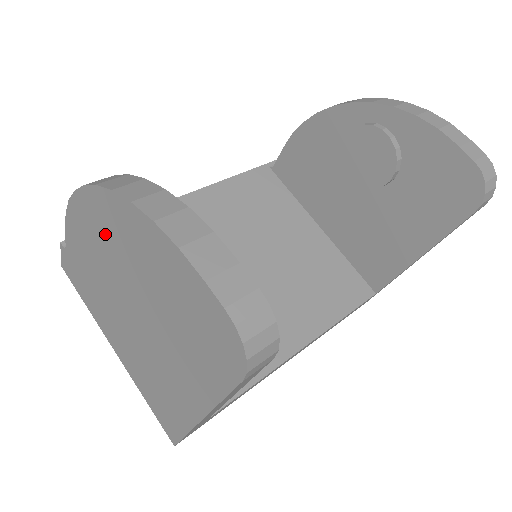
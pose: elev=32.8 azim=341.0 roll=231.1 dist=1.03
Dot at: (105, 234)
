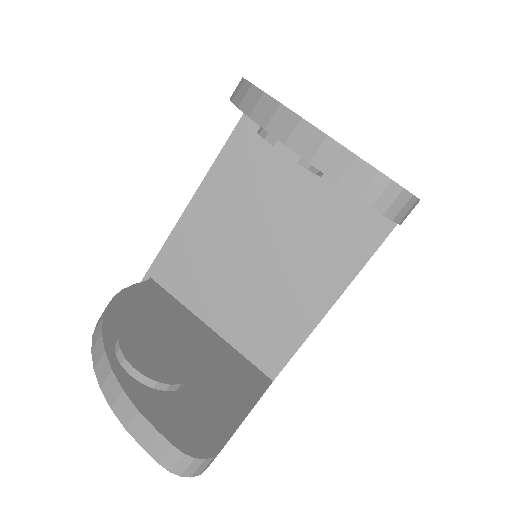
Dot at: occluded
